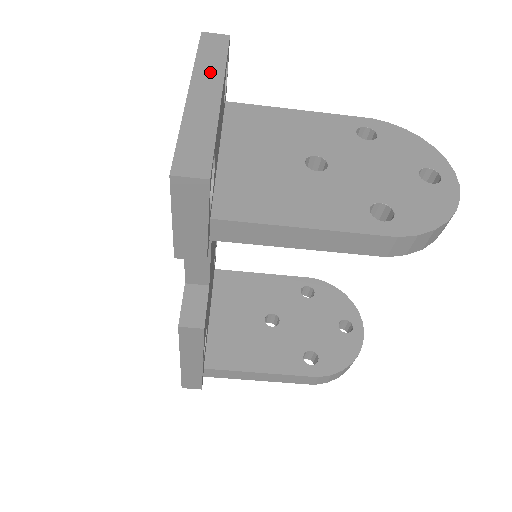
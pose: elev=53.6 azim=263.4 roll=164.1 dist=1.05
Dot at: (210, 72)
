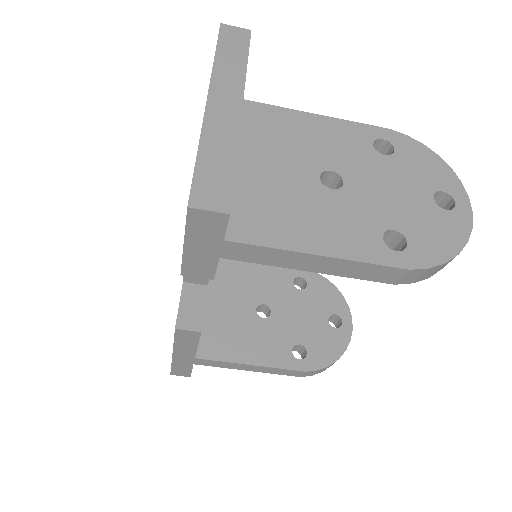
Dot at: (230, 77)
